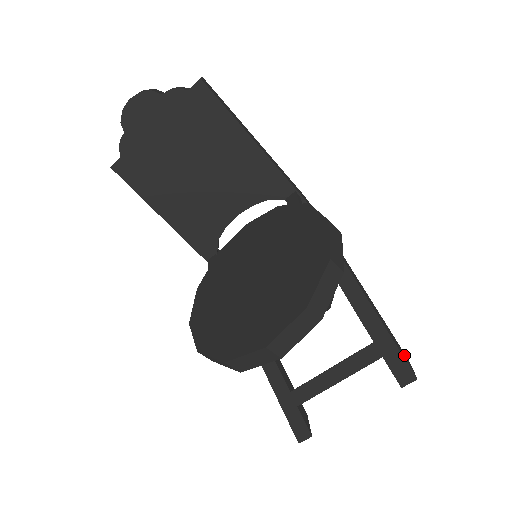
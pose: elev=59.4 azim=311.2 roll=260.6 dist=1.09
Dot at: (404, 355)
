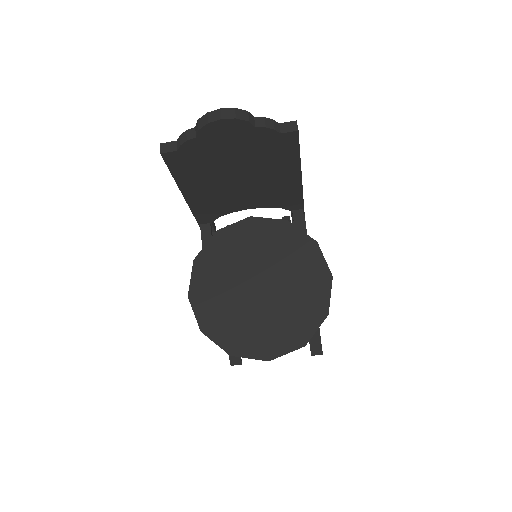
Dot at: occluded
